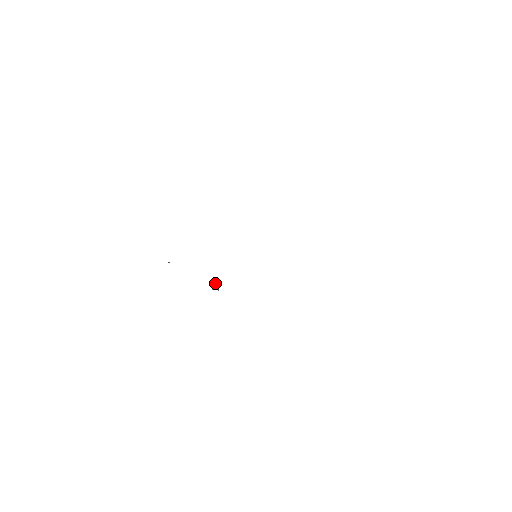
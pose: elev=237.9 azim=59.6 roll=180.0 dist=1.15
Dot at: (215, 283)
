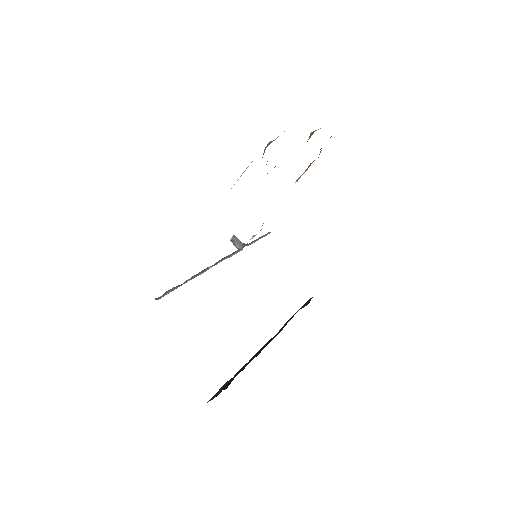
Dot at: occluded
